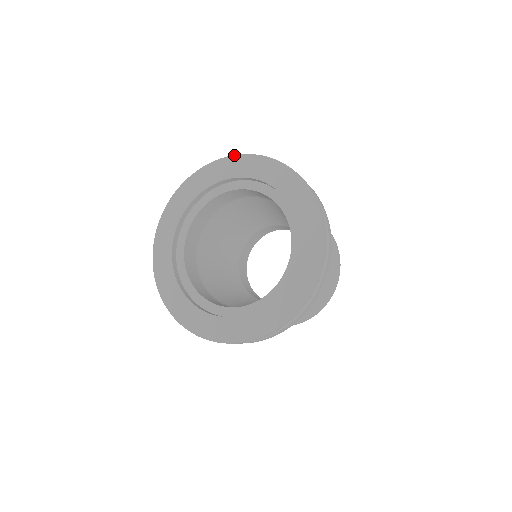
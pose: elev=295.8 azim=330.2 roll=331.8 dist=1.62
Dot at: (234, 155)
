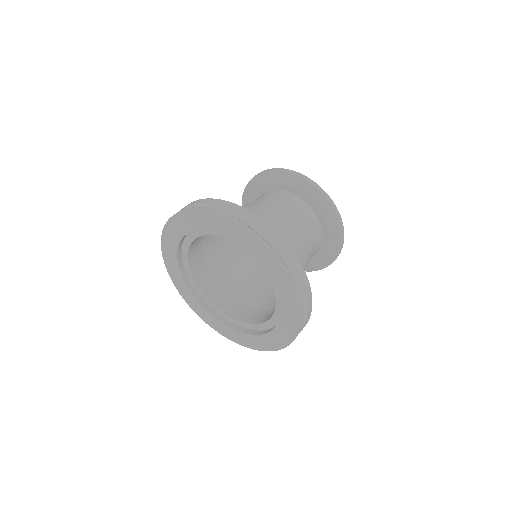
Dot at: (227, 219)
